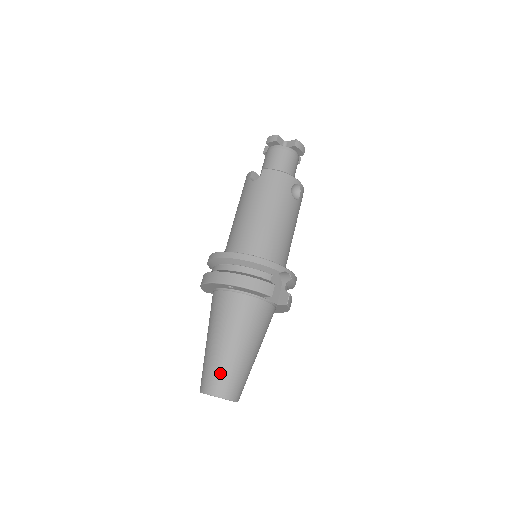
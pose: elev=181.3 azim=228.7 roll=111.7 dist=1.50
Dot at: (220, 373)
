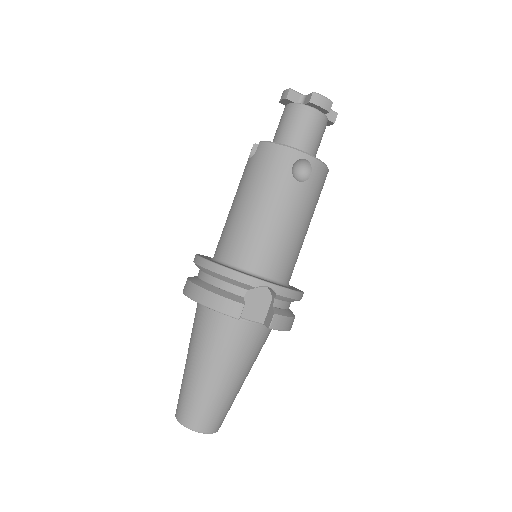
Dot at: (187, 399)
